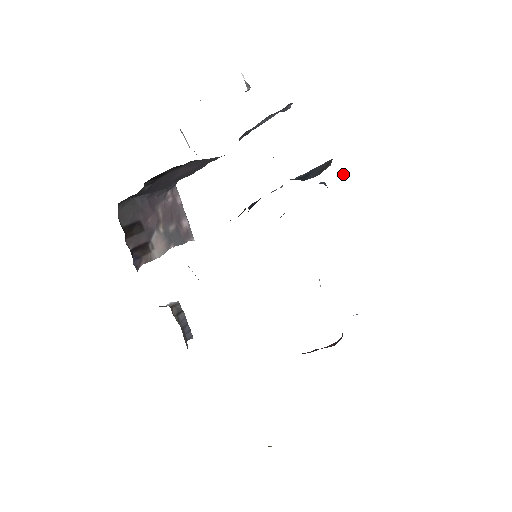
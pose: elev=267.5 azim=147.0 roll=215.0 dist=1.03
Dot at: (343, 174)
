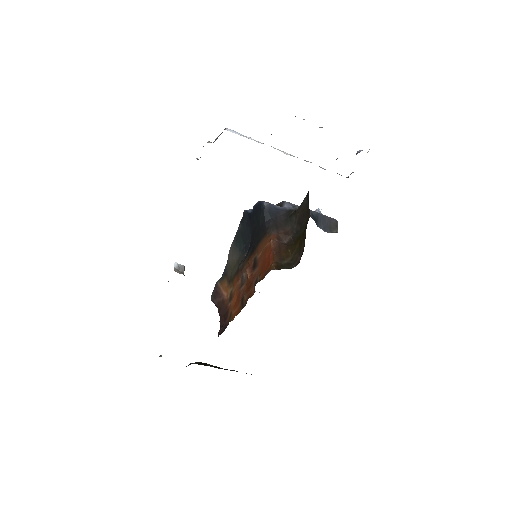
Dot at: occluded
